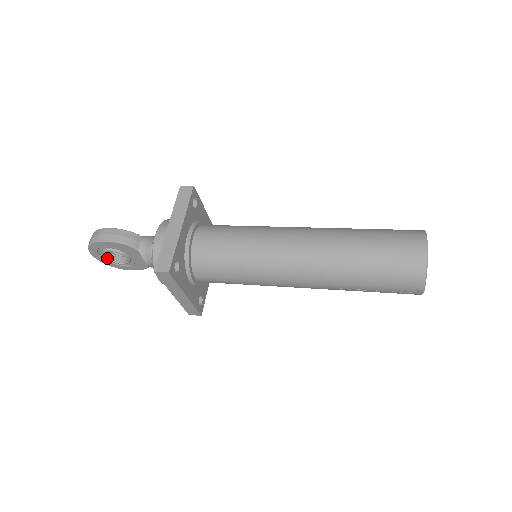
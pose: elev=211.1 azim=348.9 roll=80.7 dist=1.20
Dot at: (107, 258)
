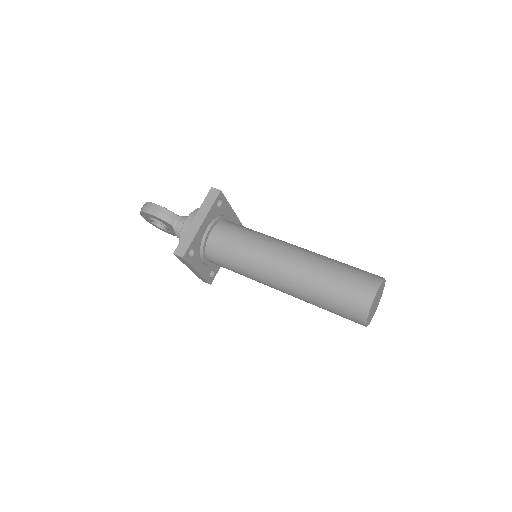
Dot at: (153, 223)
